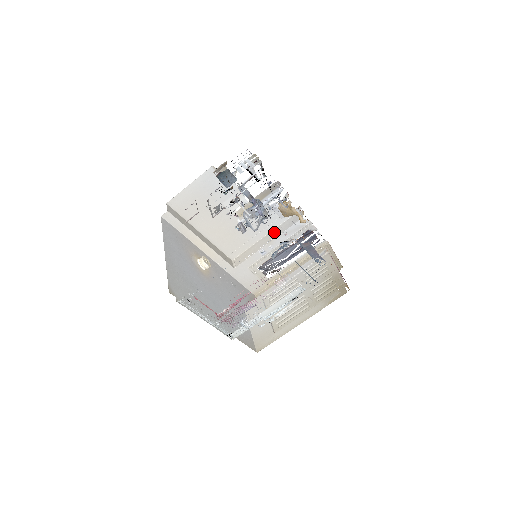
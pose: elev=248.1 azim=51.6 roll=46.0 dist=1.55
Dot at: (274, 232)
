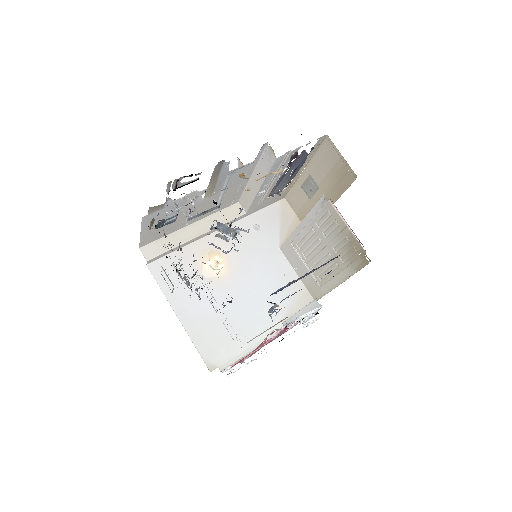
Dot at: (257, 173)
